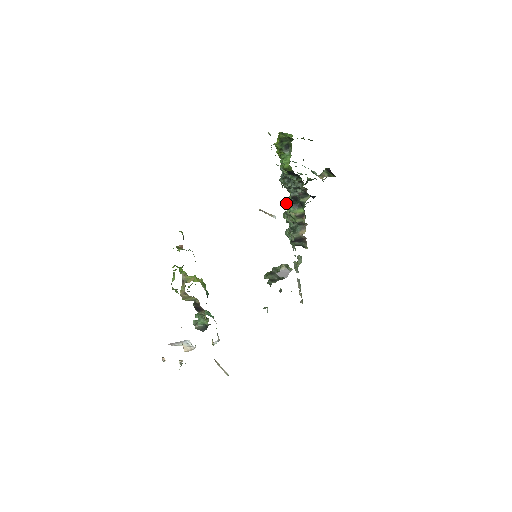
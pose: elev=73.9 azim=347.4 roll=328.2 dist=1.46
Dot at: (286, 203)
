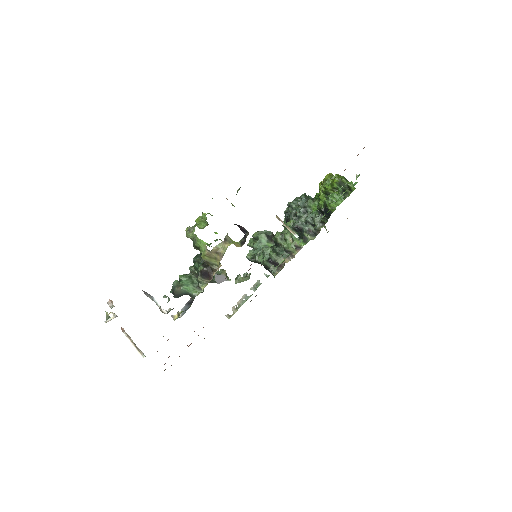
Dot at: (290, 227)
